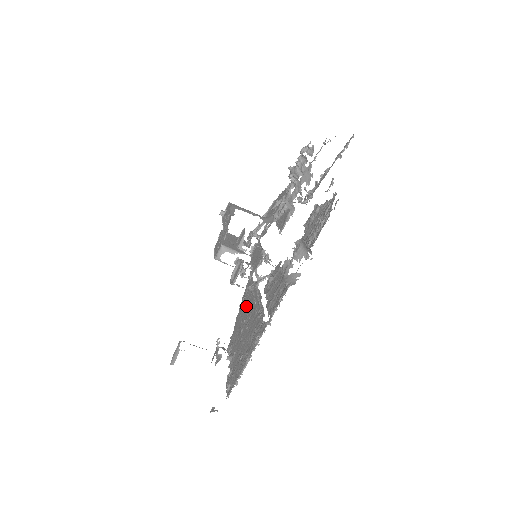
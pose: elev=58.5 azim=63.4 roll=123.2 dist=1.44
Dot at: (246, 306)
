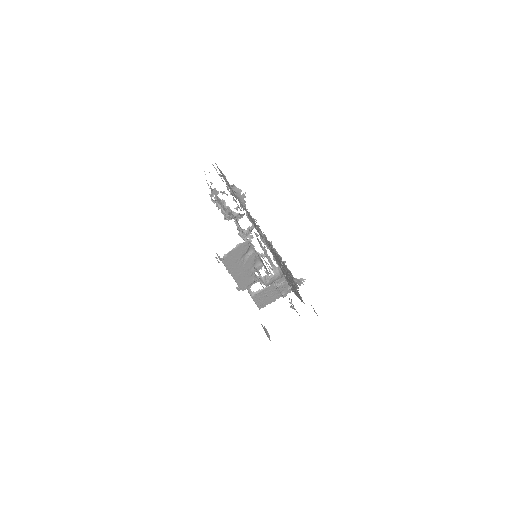
Dot at: occluded
